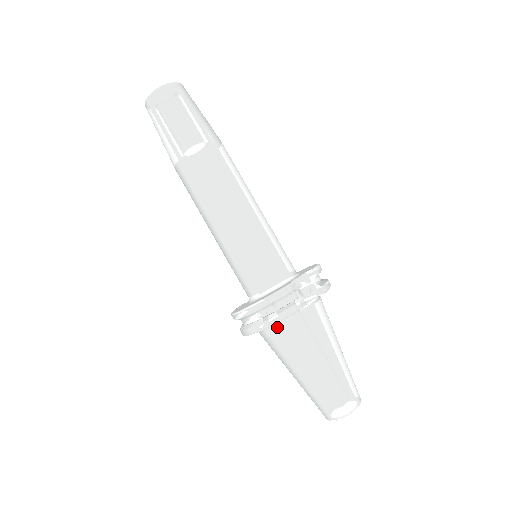
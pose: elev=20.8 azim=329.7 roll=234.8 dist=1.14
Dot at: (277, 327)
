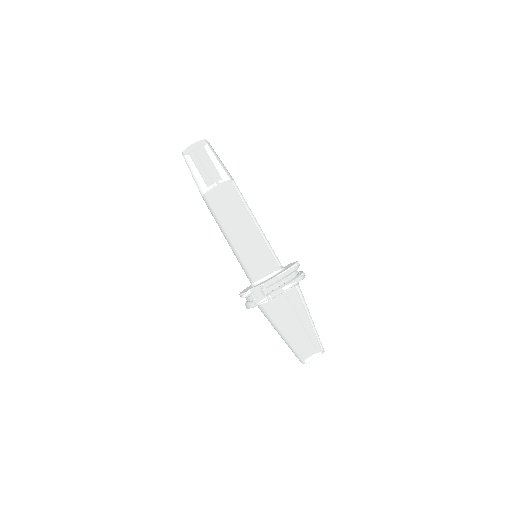
Dot at: occluded
